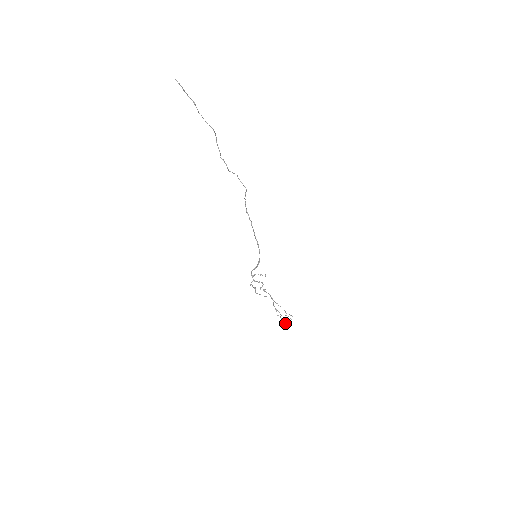
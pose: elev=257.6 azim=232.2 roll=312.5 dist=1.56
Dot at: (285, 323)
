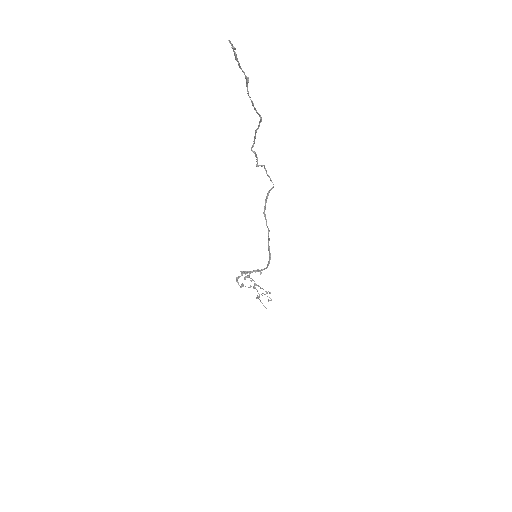
Dot at: occluded
